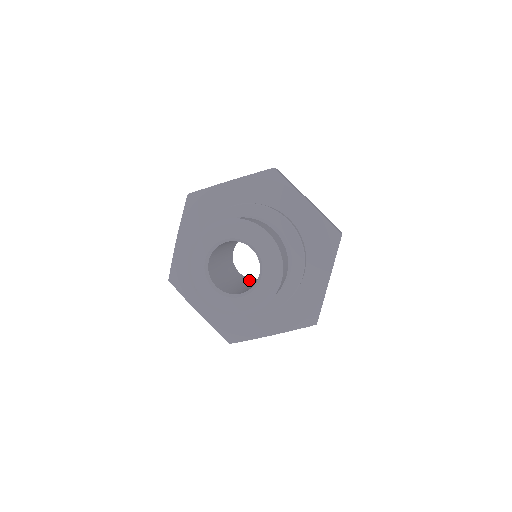
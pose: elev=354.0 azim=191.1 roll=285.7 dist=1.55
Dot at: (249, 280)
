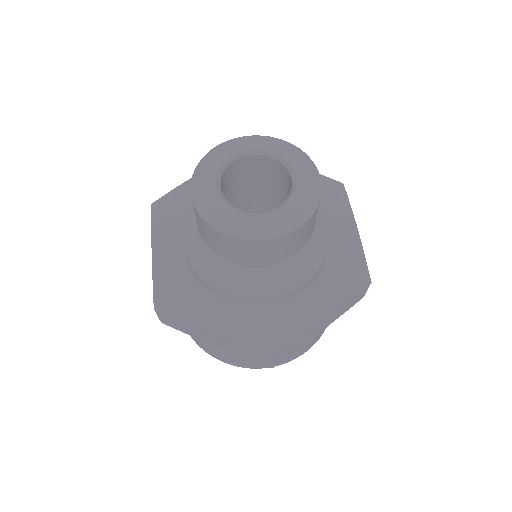
Dot at: occluded
